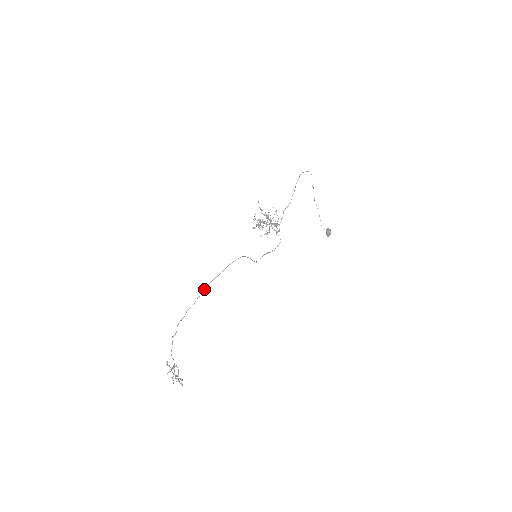
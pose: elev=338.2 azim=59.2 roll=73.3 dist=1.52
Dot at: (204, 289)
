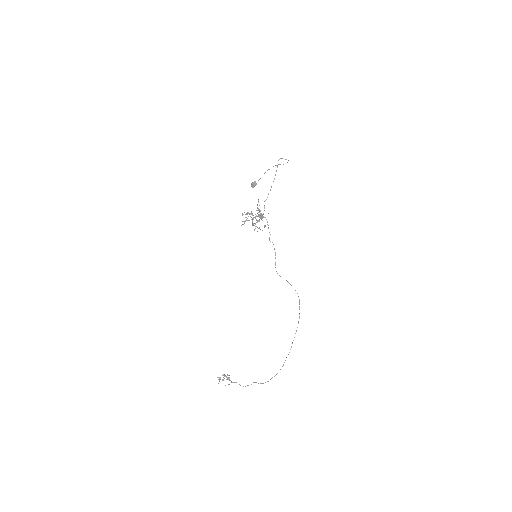
Dot at: occluded
